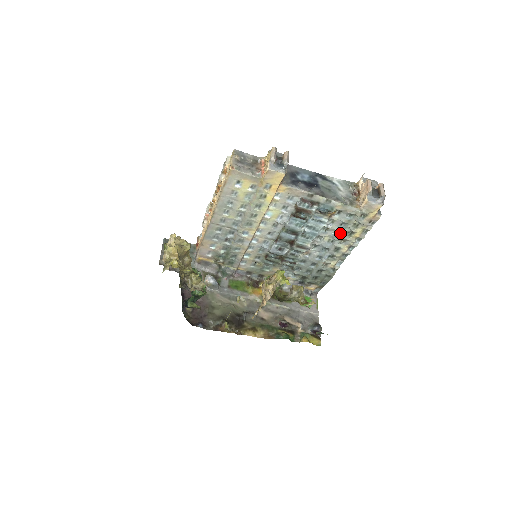
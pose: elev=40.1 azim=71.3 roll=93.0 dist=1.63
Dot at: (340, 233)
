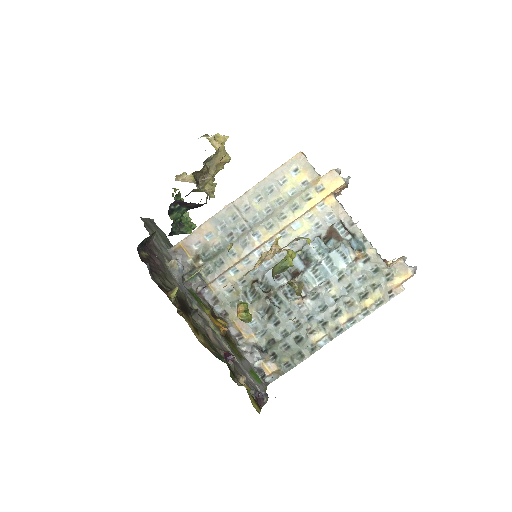
Dot at: (352, 290)
